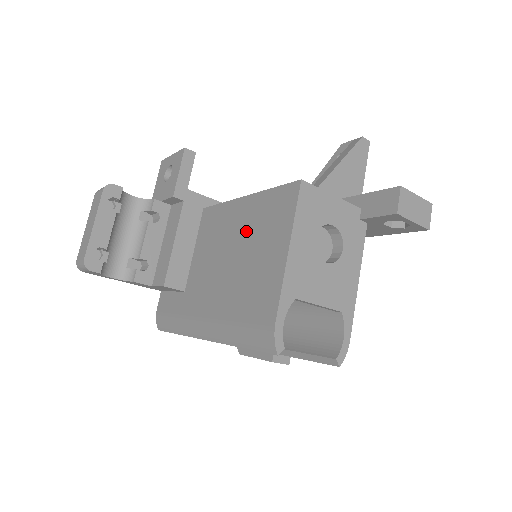
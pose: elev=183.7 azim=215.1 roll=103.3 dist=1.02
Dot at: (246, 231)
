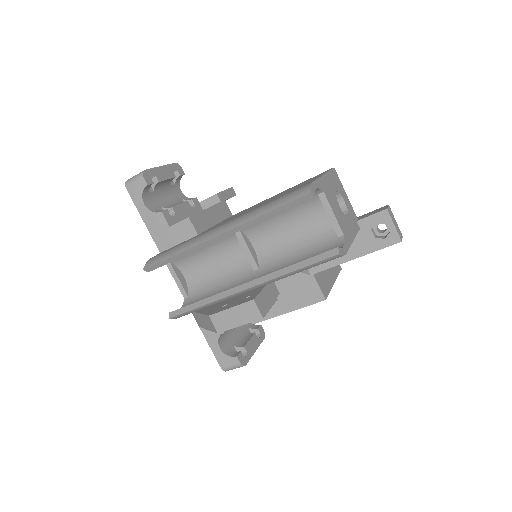
Dot at: occluded
